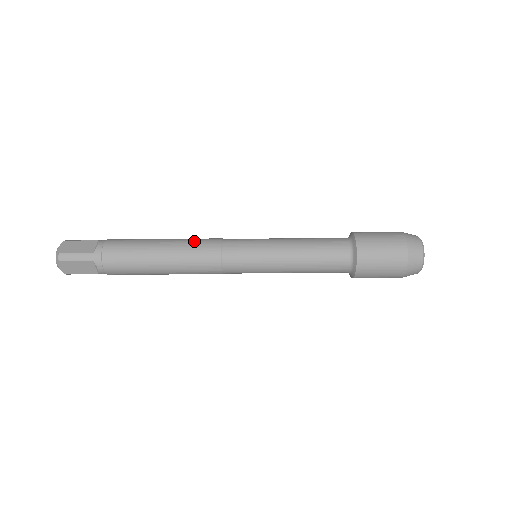
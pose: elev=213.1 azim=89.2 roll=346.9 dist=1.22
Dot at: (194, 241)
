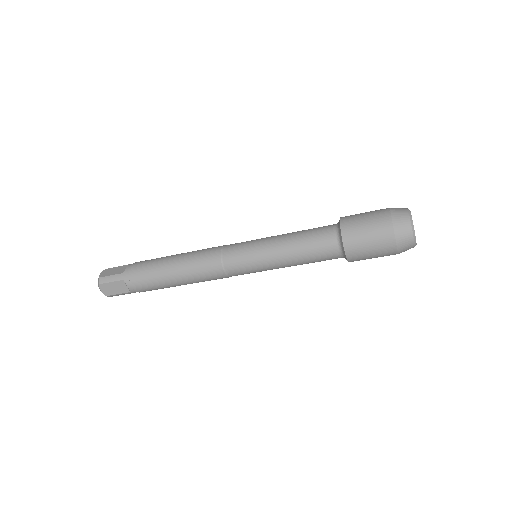
Dot at: (200, 250)
